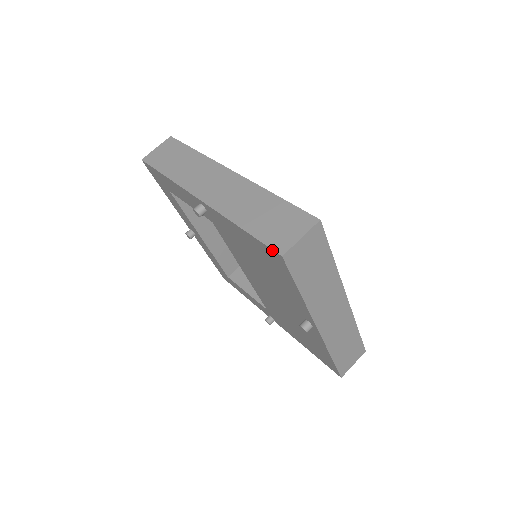
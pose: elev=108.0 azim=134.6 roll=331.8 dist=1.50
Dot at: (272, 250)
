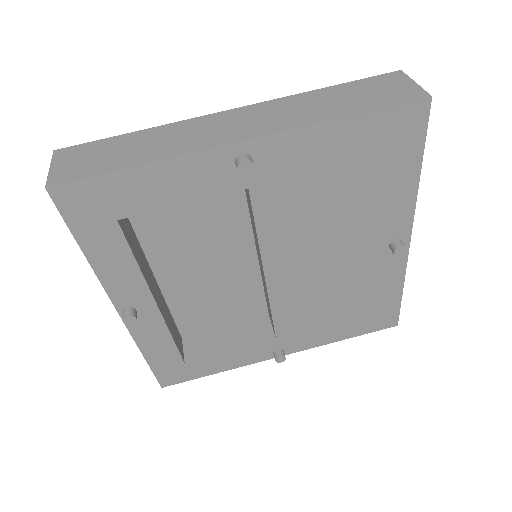
Dot at: (413, 102)
